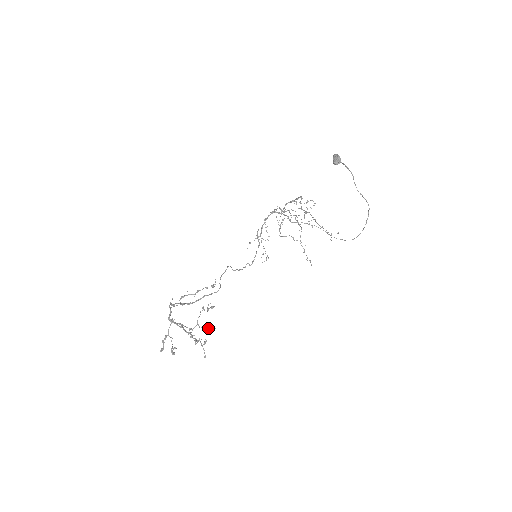
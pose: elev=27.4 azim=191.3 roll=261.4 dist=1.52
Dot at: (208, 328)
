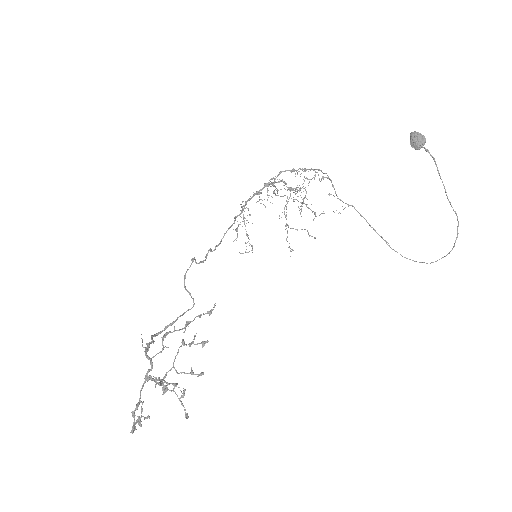
Dot at: (193, 374)
